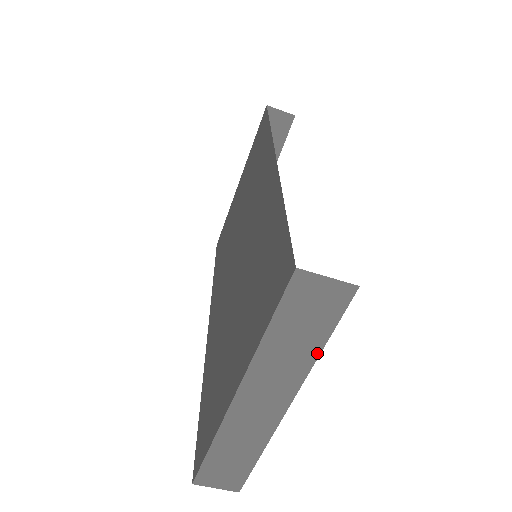
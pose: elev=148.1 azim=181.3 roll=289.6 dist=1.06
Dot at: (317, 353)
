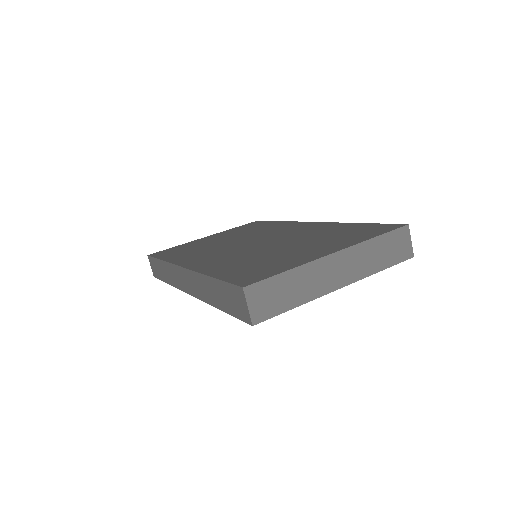
Dot at: (378, 270)
